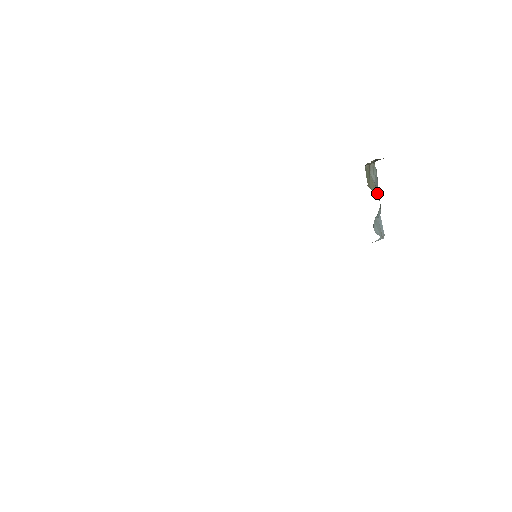
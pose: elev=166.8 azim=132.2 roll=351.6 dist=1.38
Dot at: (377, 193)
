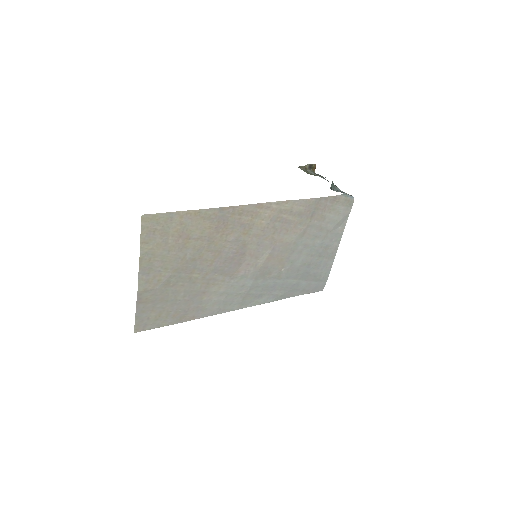
Dot at: occluded
